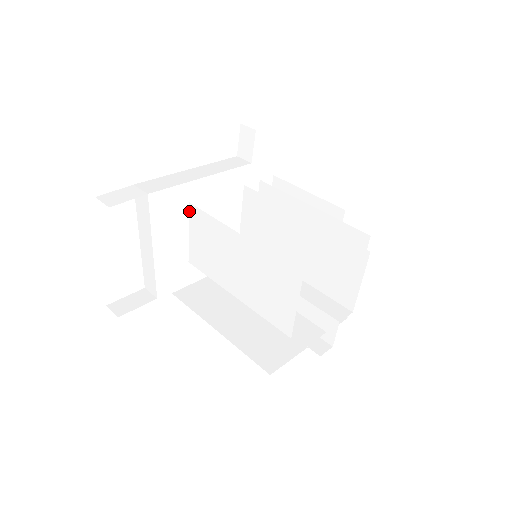
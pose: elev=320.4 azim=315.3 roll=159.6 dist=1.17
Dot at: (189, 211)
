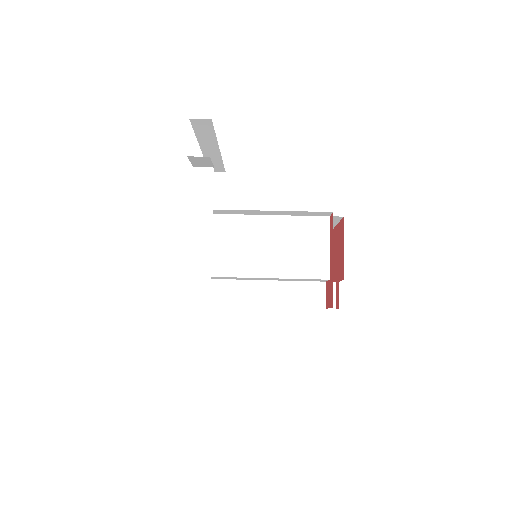
Dot at: occluded
